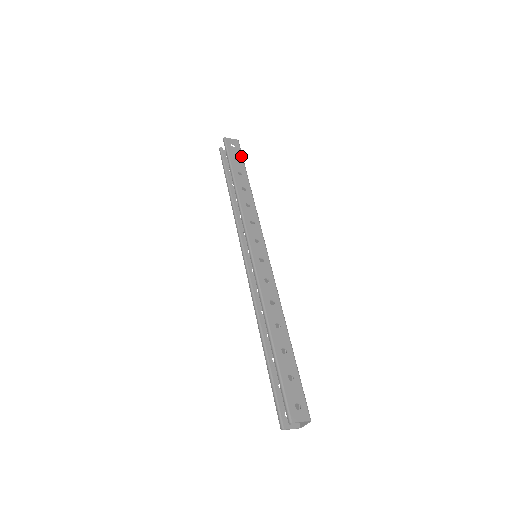
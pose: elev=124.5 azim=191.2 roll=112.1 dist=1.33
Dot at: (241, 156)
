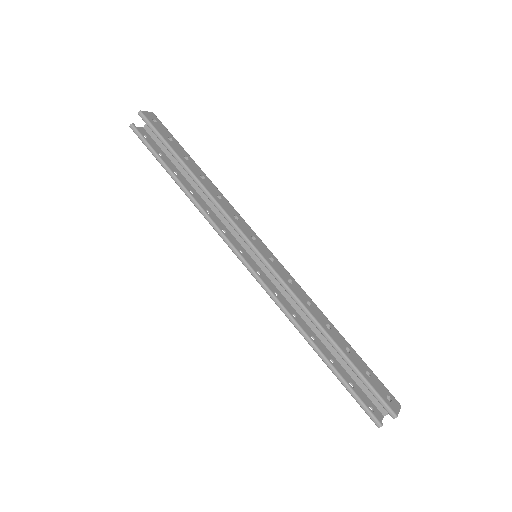
Dot at: (171, 134)
